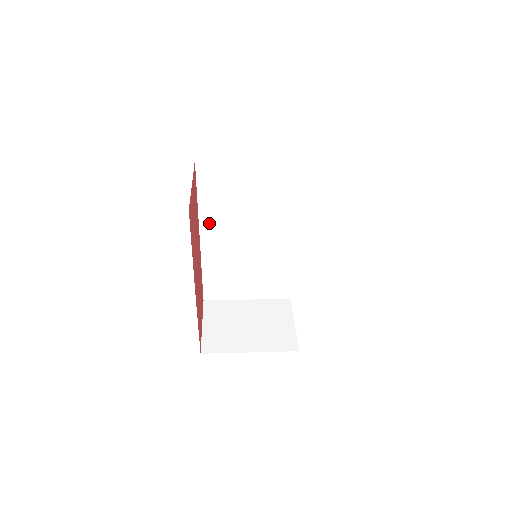
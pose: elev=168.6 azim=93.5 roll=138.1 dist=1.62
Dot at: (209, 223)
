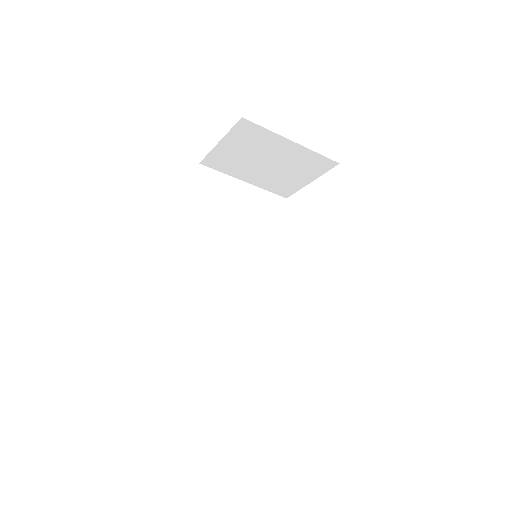
Dot at: (197, 232)
